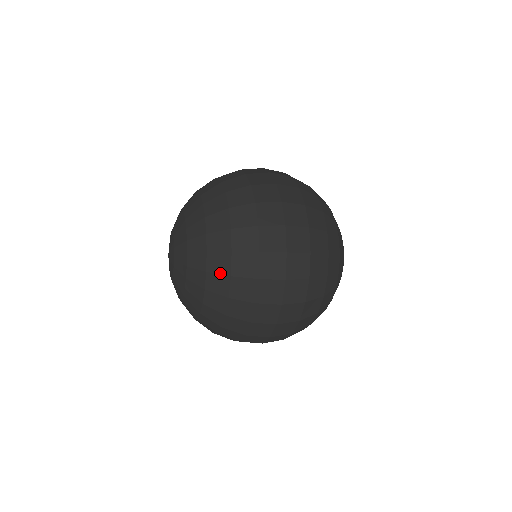
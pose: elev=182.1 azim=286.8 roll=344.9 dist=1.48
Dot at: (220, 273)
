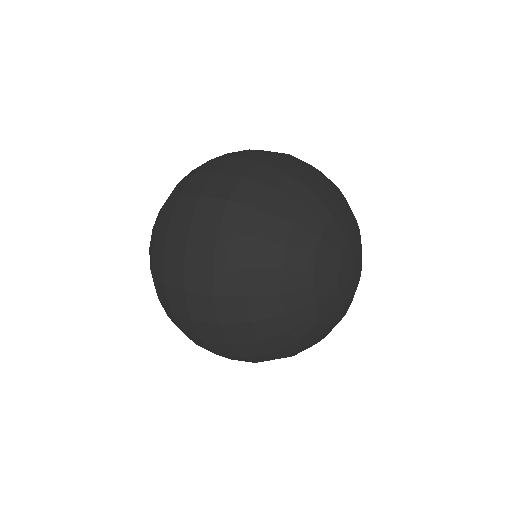
Dot at: occluded
